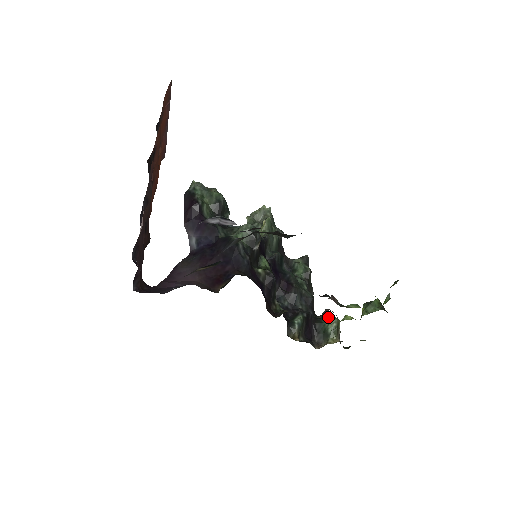
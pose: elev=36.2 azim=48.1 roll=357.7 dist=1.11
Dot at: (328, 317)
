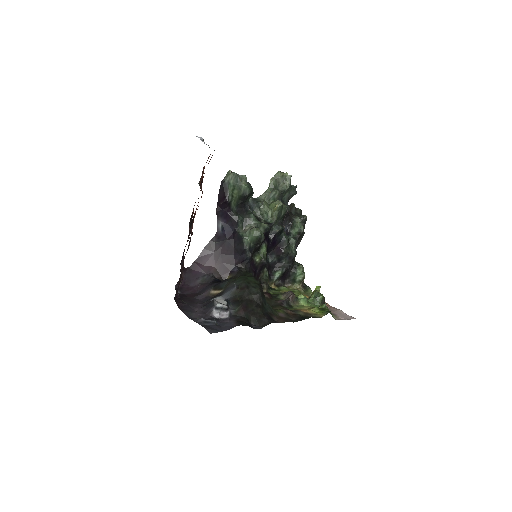
Dot at: (300, 271)
